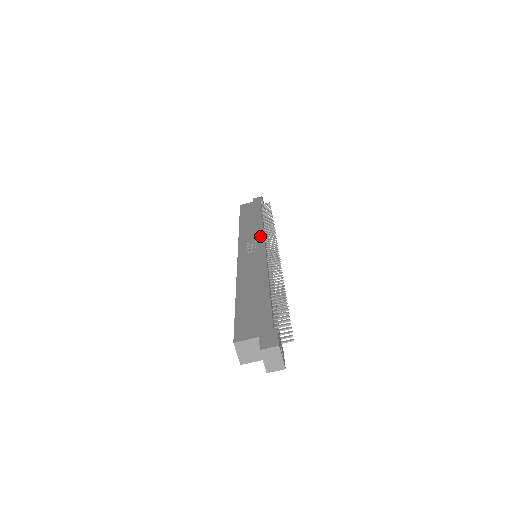
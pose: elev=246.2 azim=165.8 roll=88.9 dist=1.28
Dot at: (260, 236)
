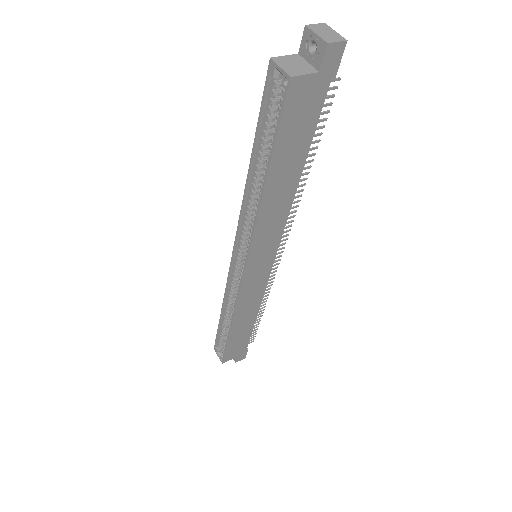
Dot at: occluded
